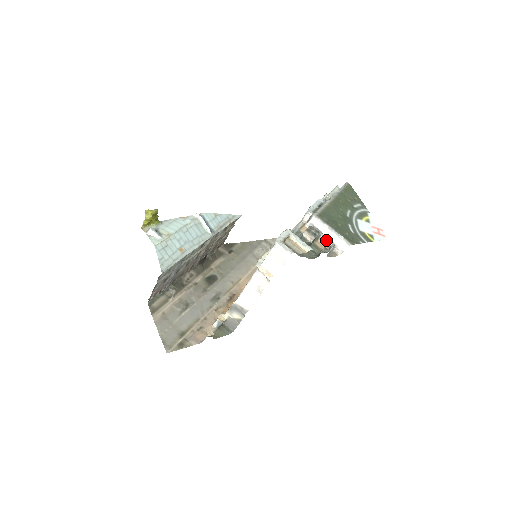
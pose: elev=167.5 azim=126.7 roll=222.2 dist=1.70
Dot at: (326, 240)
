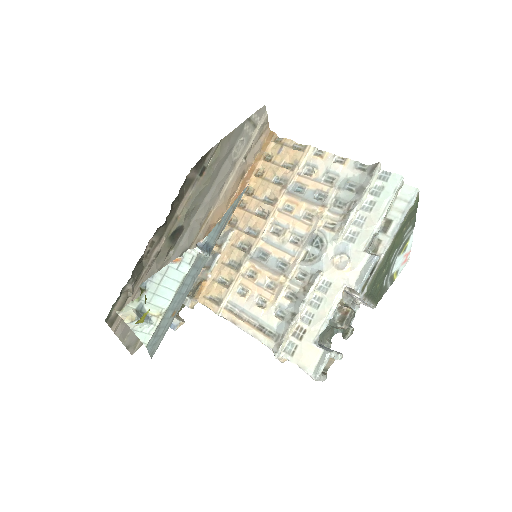
Dot at: (354, 302)
